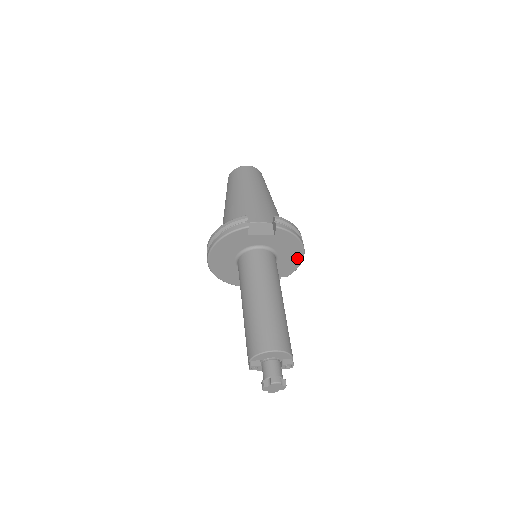
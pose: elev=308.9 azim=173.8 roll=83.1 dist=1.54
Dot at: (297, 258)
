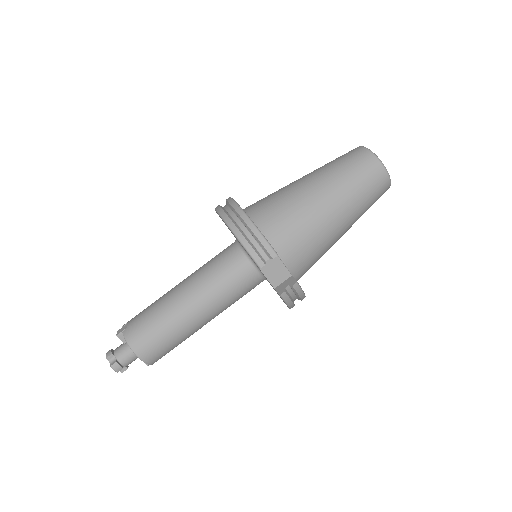
Dot at: occluded
